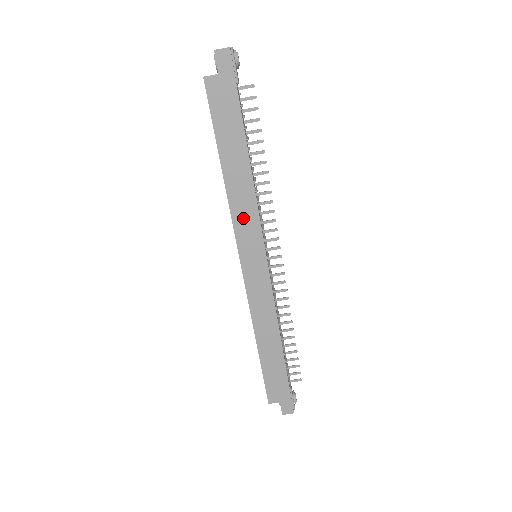
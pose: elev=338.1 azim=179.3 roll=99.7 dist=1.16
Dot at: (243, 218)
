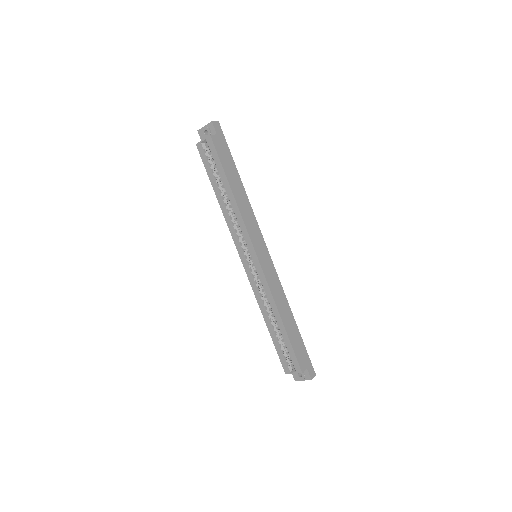
Dot at: (250, 223)
